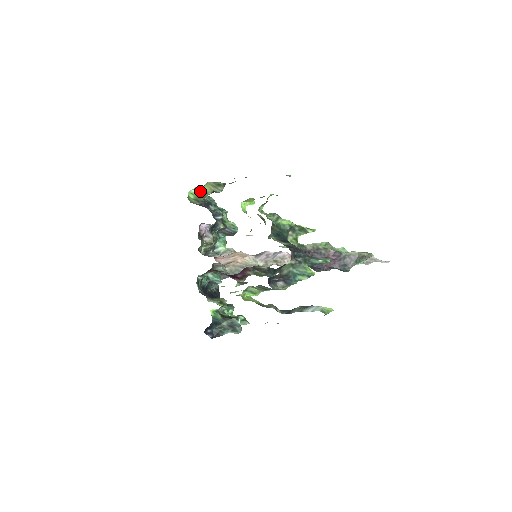
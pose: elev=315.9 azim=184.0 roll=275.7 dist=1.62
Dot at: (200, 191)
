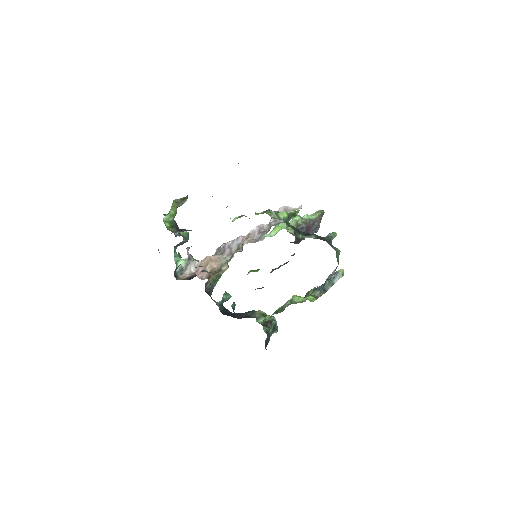
Dot at: (171, 214)
